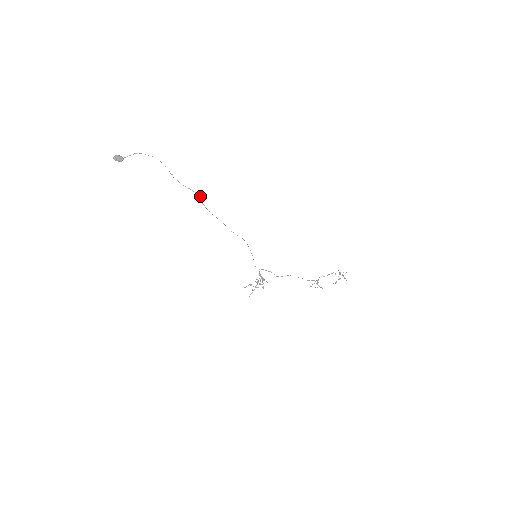
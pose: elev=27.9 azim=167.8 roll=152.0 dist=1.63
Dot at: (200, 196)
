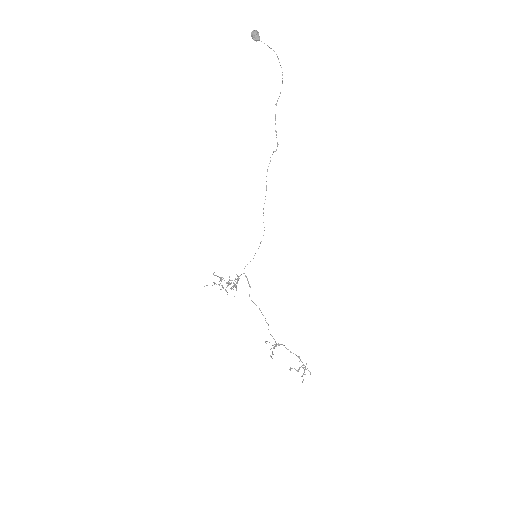
Dot at: occluded
